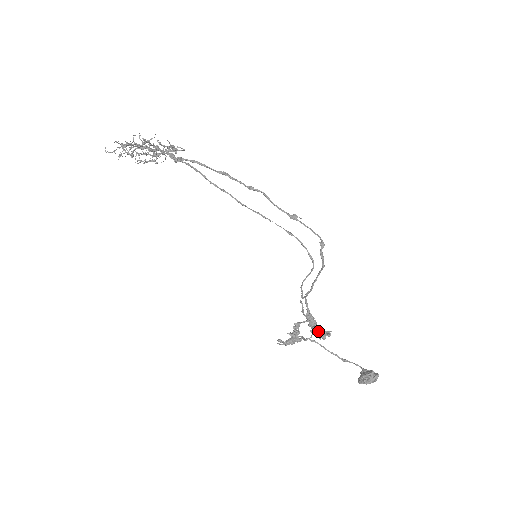
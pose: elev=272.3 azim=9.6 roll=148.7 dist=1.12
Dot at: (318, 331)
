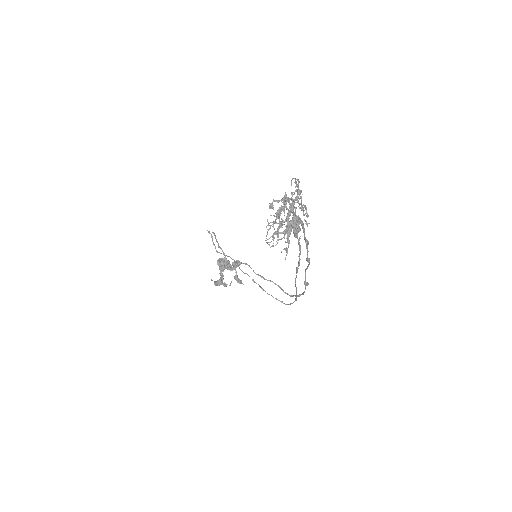
Dot at: (237, 278)
